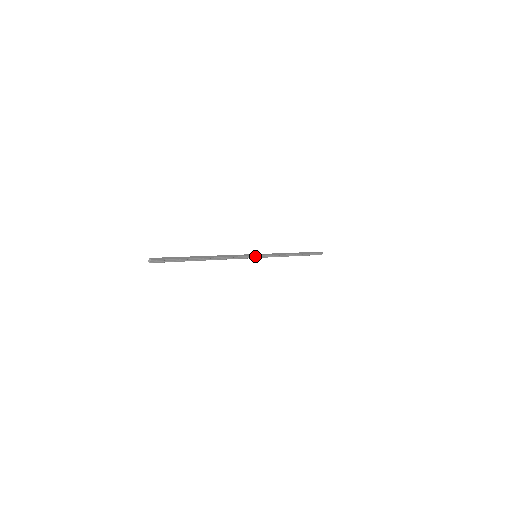
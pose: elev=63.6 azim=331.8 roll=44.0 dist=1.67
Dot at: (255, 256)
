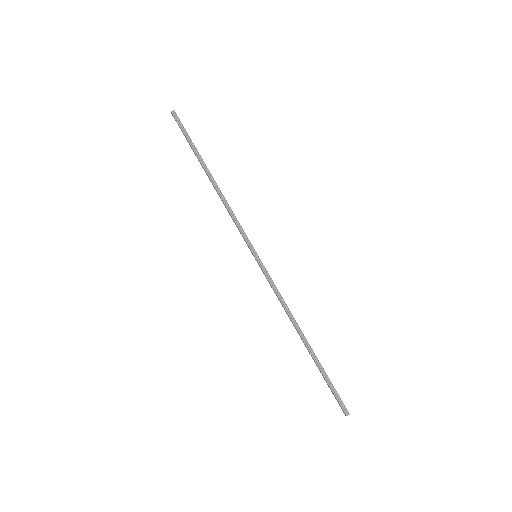
Dot at: (255, 252)
